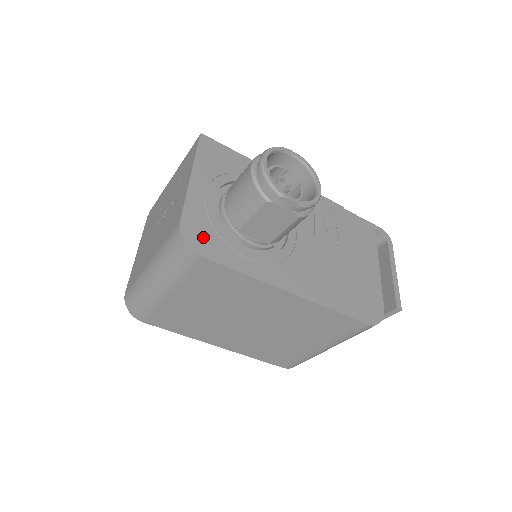
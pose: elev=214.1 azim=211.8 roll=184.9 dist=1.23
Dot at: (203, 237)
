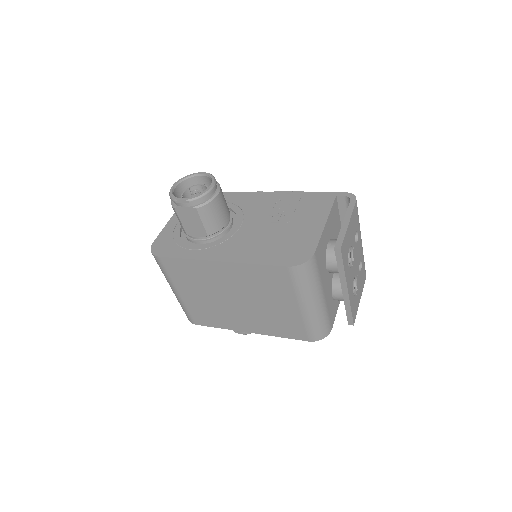
Dot at: (164, 246)
